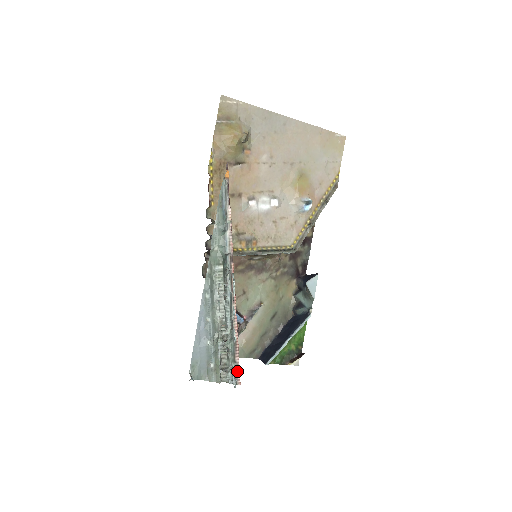
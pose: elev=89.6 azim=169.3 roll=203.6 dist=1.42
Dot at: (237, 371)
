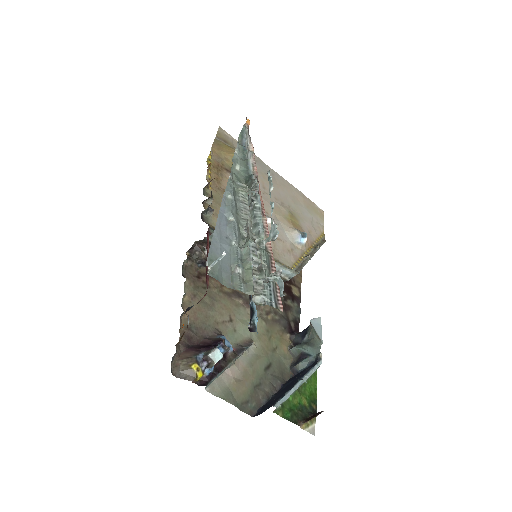
Dot at: (276, 292)
